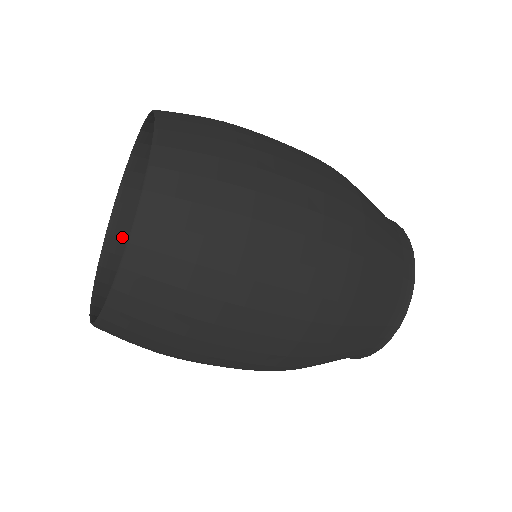
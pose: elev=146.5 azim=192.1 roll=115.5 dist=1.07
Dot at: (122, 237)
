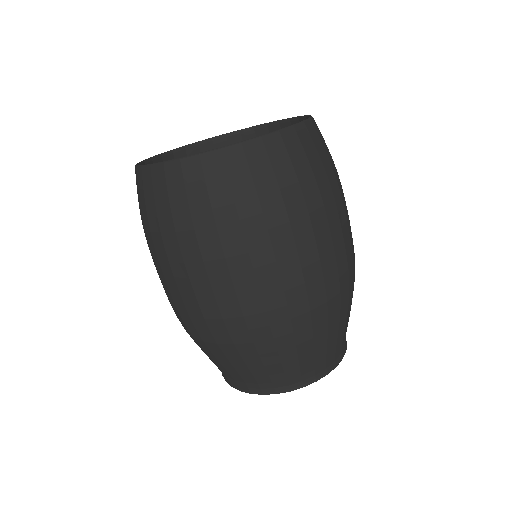
Dot at: occluded
